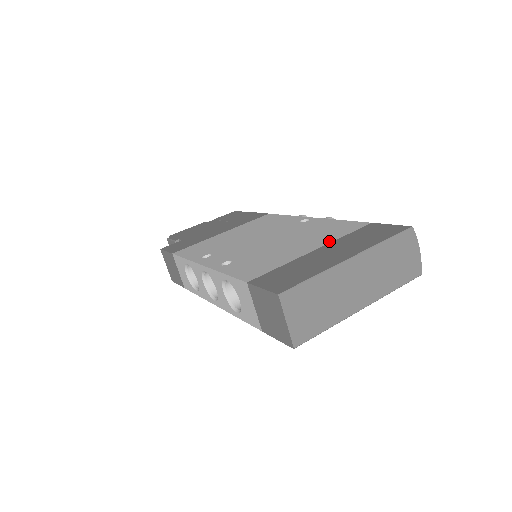
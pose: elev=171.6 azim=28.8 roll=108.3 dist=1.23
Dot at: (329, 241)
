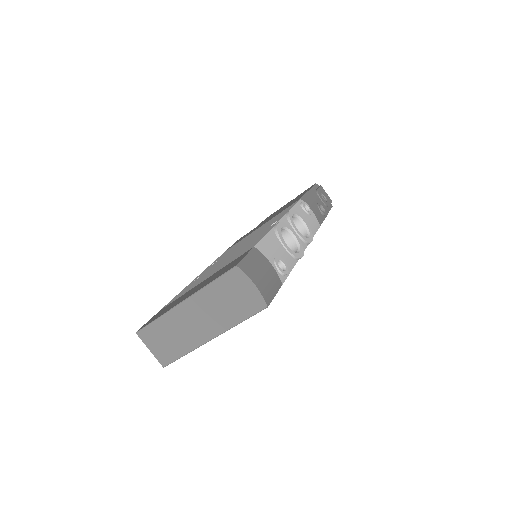
Dot at: (219, 269)
